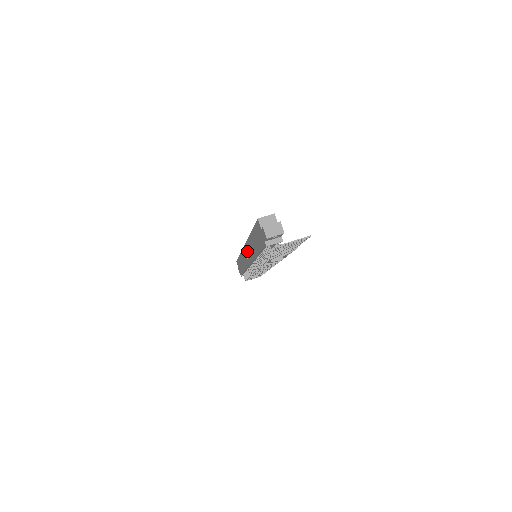
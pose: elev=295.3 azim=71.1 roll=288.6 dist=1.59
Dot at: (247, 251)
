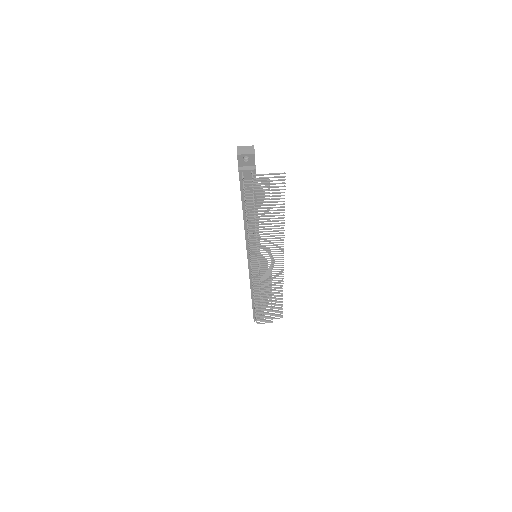
Dot at: occluded
